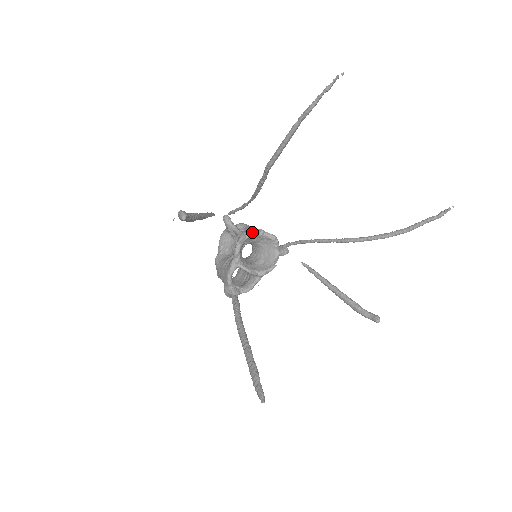
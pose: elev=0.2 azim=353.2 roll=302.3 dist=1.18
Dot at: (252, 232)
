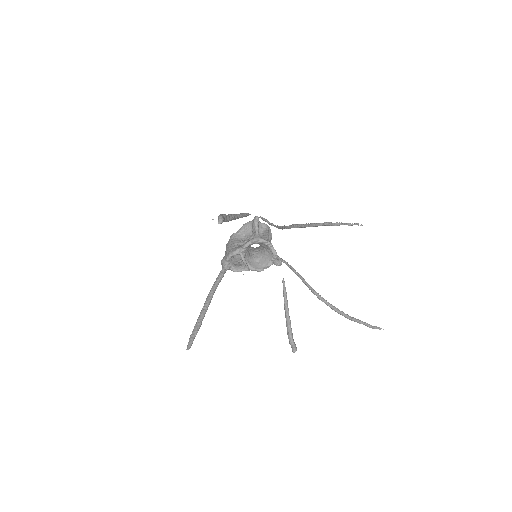
Dot at: (264, 241)
